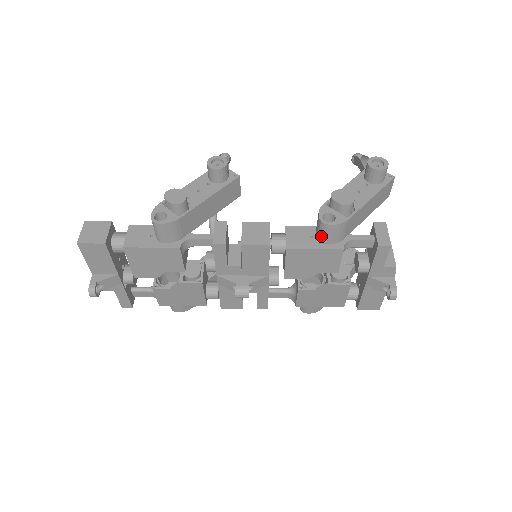
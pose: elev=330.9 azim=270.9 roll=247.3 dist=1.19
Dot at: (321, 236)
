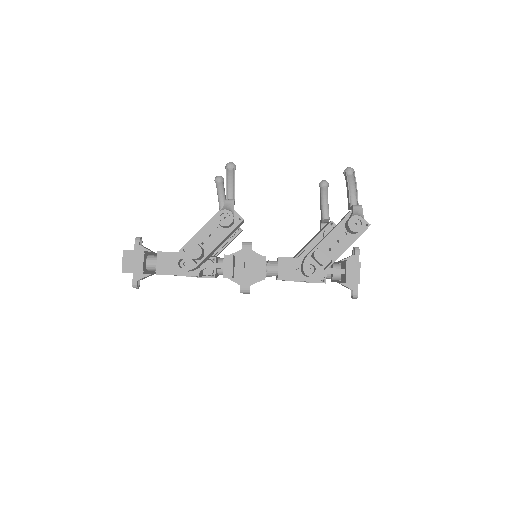
Dot at: (304, 275)
